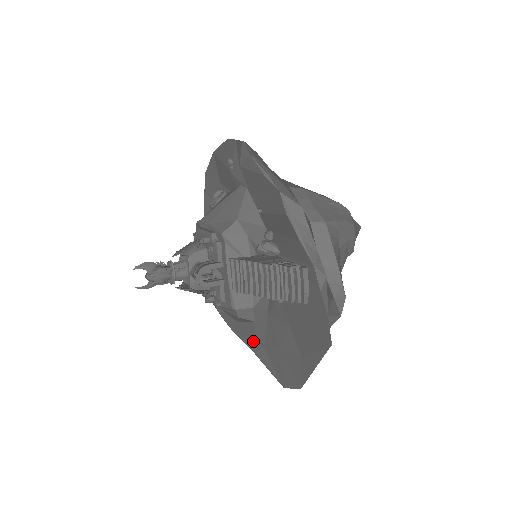
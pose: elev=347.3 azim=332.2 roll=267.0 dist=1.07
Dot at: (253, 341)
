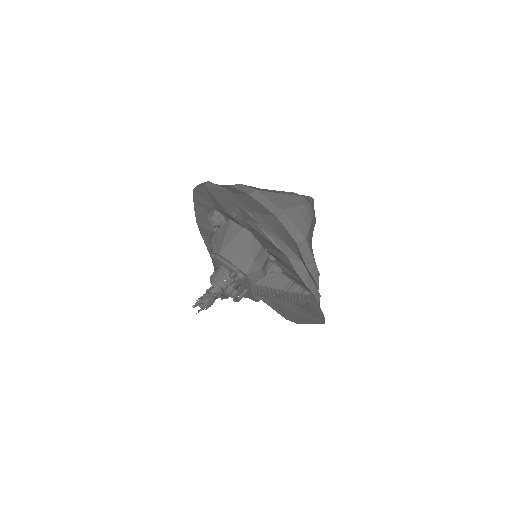
Dot at: occluded
